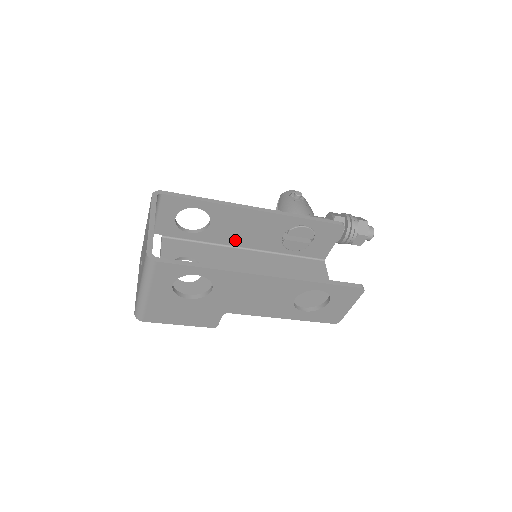
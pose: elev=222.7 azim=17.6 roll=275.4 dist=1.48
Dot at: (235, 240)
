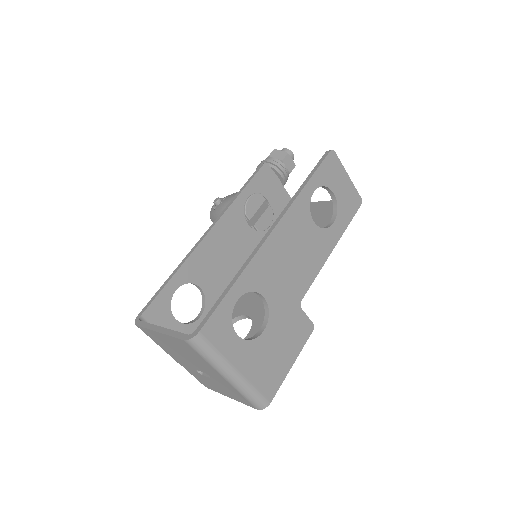
Dot at: (232, 275)
